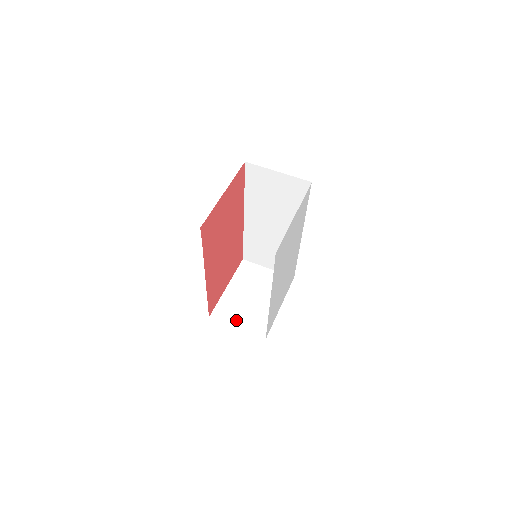
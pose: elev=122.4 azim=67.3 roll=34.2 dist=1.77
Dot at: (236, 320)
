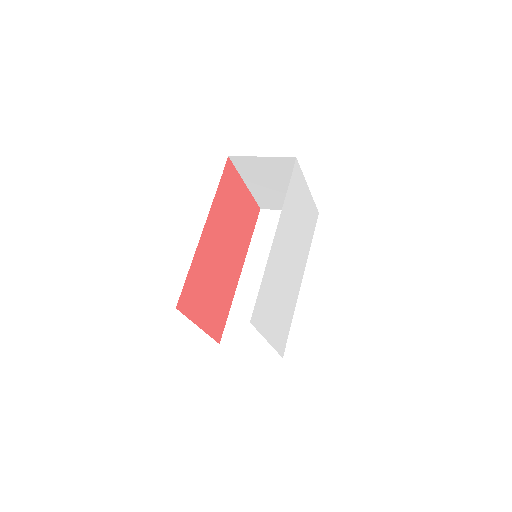
Dot at: occluded
